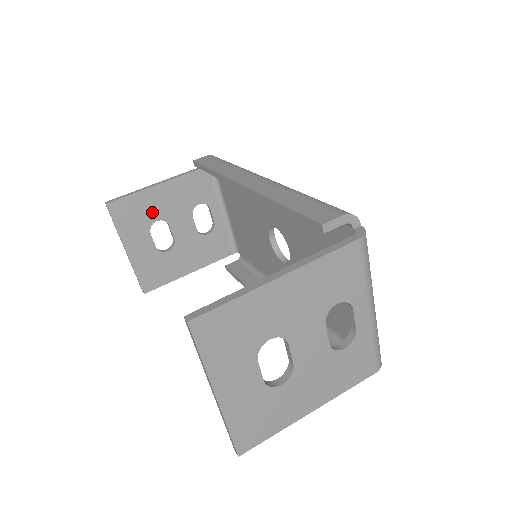
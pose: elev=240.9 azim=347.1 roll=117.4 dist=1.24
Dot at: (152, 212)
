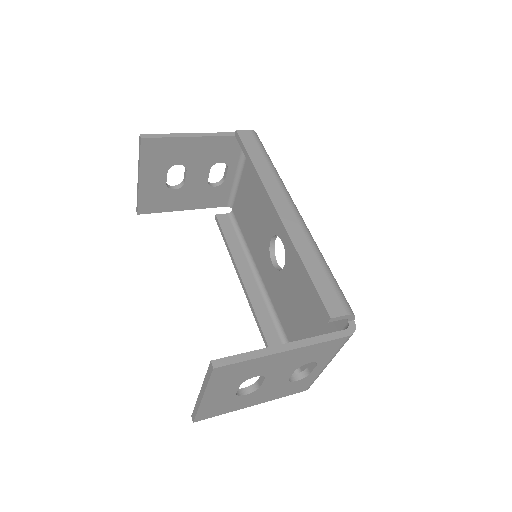
Dot at: (178, 156)
